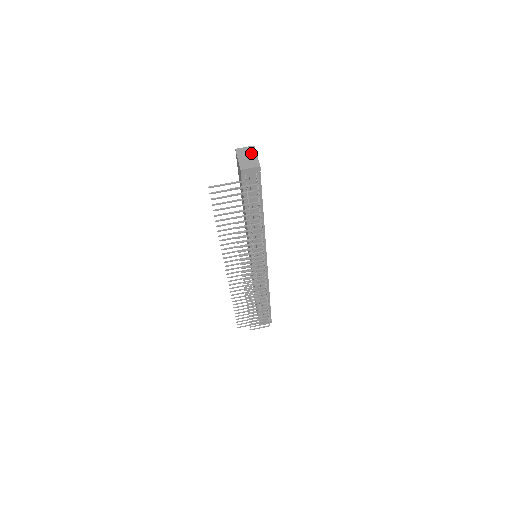
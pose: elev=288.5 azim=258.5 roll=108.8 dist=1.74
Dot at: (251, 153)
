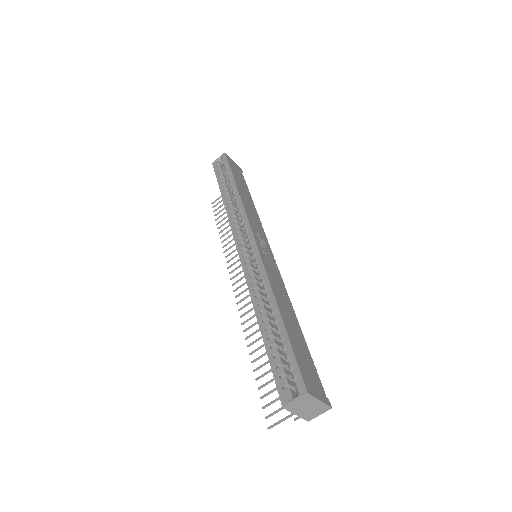
Dot at: (310, 403)
